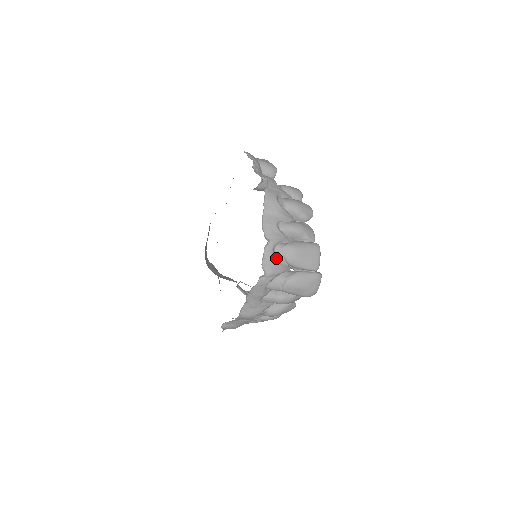
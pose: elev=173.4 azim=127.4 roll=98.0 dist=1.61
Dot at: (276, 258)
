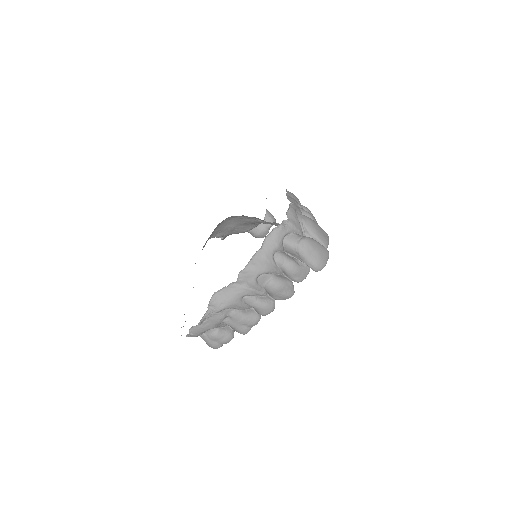
Dot at: (297, 217)
